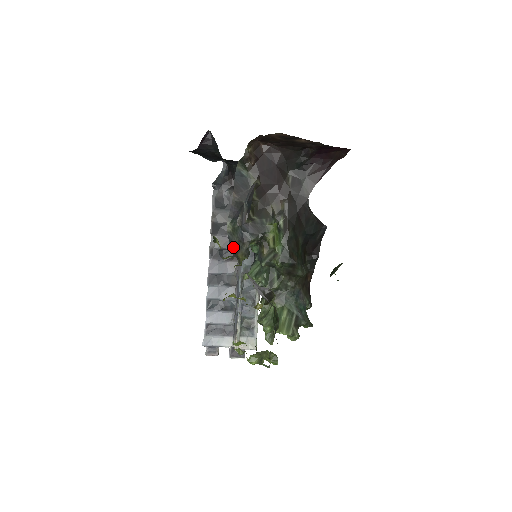
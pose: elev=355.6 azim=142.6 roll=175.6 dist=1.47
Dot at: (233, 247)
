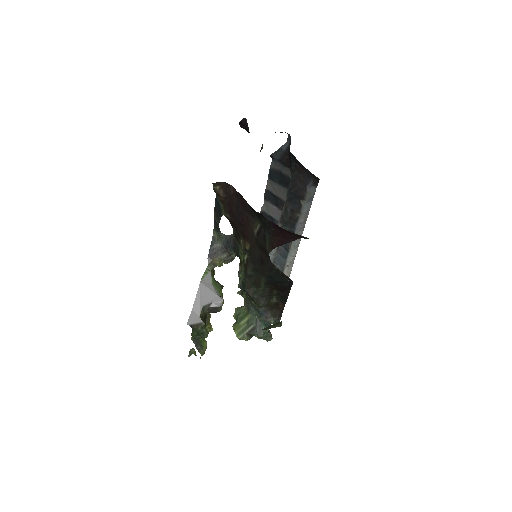
Dot at: (211, 252)
